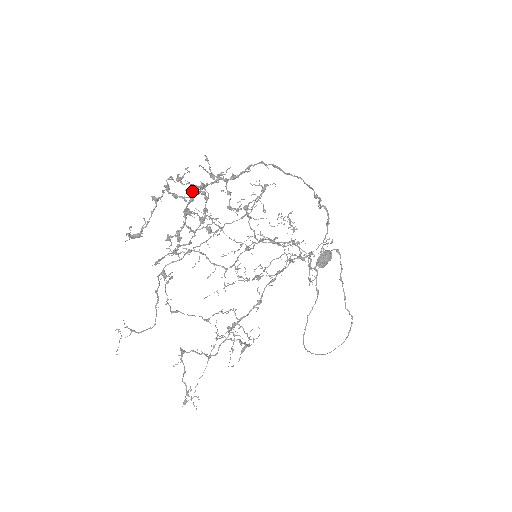
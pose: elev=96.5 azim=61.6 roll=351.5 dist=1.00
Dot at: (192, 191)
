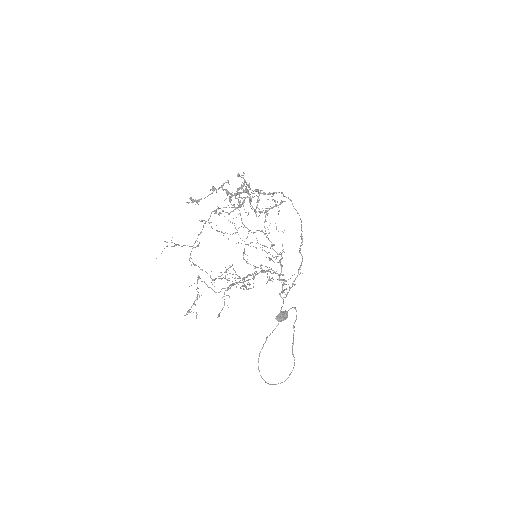
Dot at: (245, 182)
